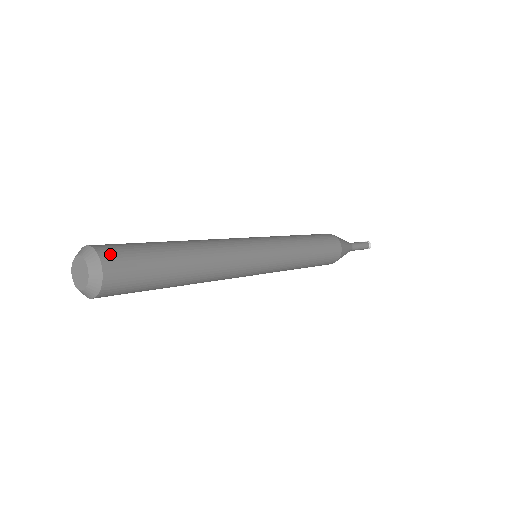
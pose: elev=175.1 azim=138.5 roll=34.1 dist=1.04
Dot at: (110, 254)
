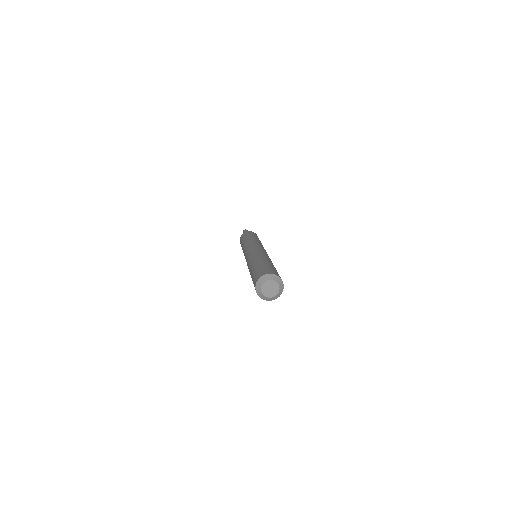
Dot at: occluded
